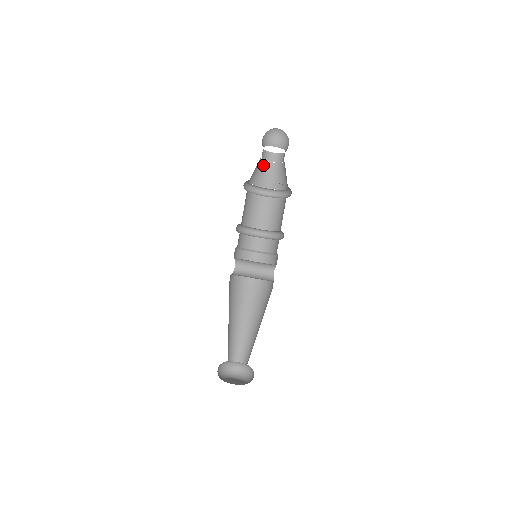
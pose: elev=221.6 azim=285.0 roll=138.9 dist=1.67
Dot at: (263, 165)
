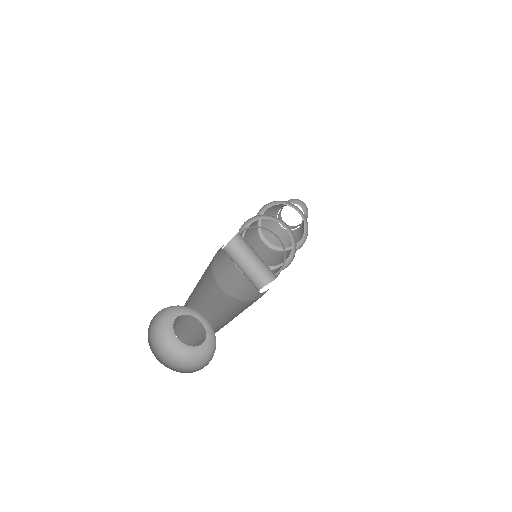
Dot at: occluded
